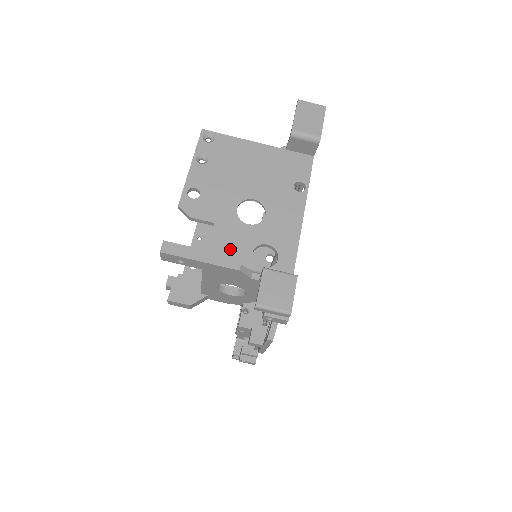
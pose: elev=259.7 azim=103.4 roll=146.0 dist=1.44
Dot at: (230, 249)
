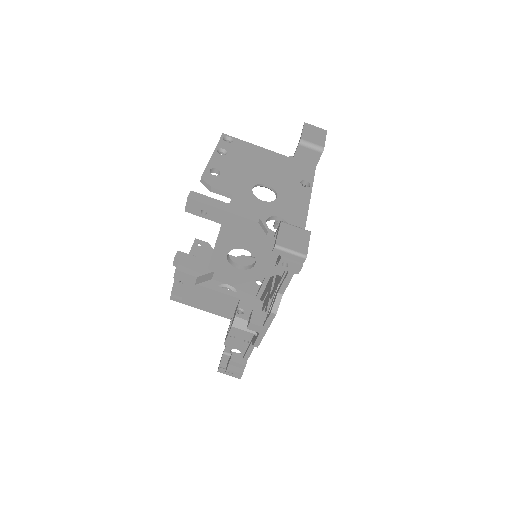
Dot at: occluded
